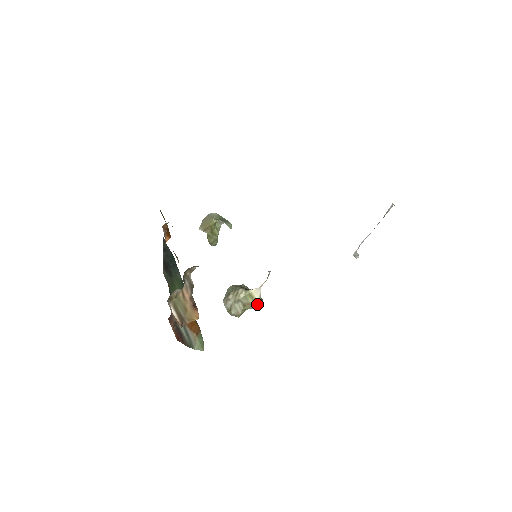
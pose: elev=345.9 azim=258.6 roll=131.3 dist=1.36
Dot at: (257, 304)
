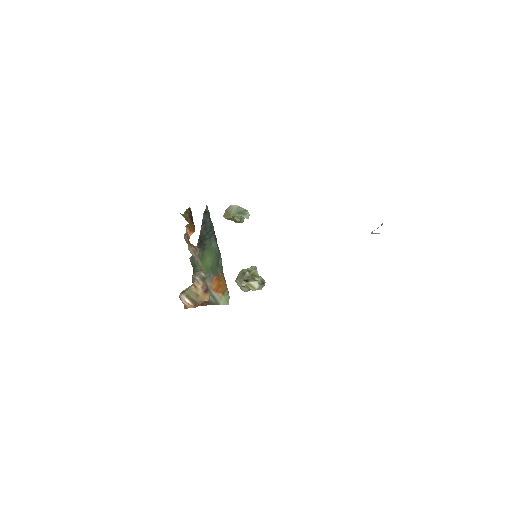
Dot at: (259, 288)
